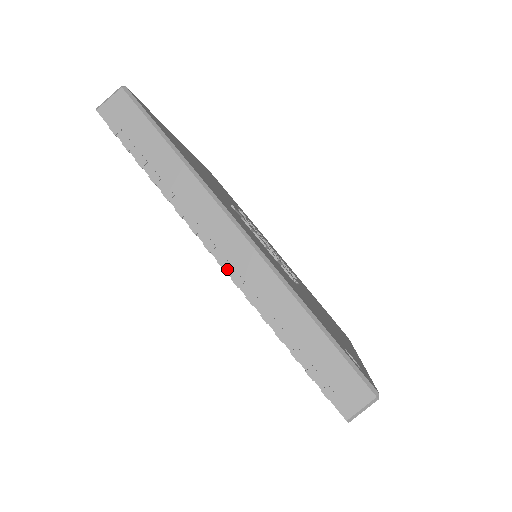
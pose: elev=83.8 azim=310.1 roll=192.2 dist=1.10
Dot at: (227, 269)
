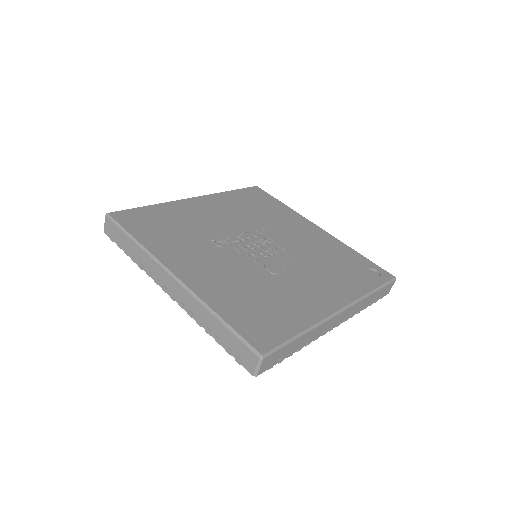
Dot at: occluded
